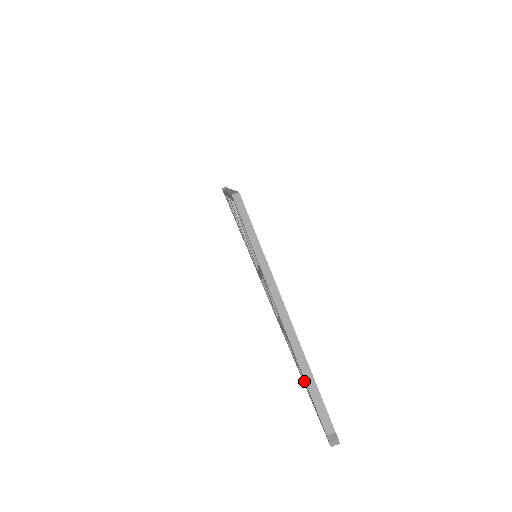
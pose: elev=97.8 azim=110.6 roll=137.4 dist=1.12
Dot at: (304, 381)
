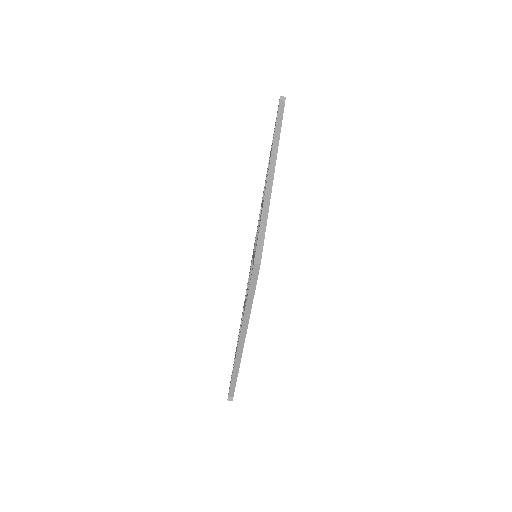
Dot at: occluded
